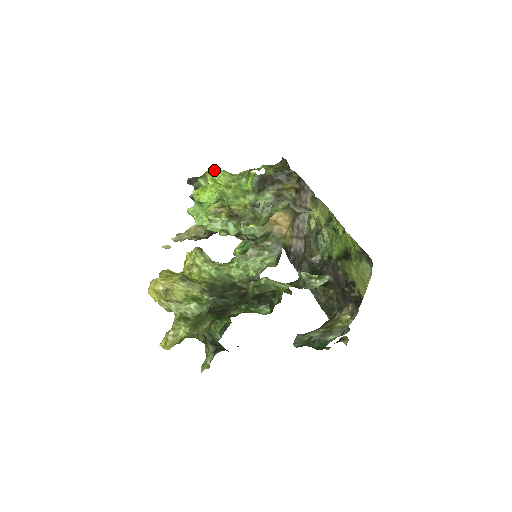
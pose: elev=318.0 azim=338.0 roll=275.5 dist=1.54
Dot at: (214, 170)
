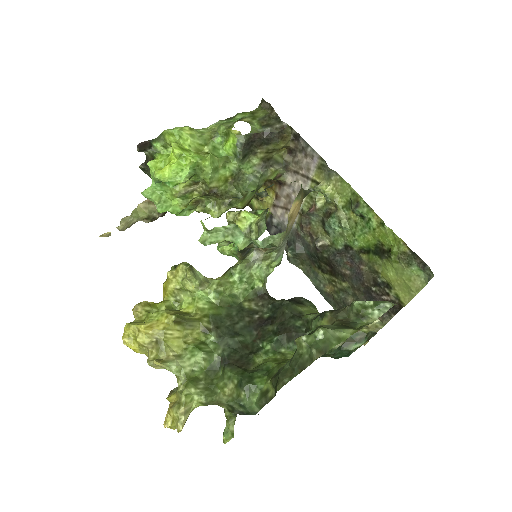
Dot at: (175, 128)
